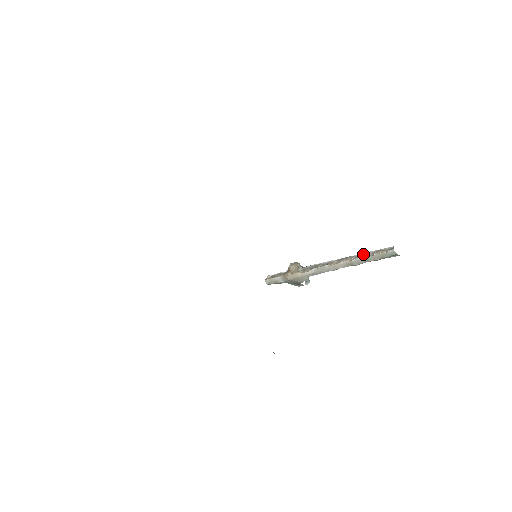
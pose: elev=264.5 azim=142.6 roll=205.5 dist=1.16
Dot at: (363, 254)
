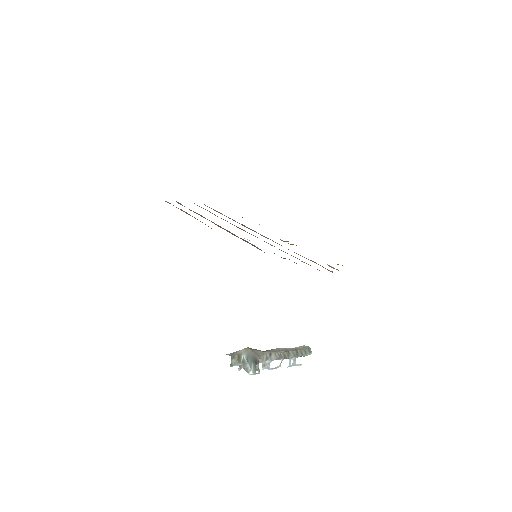
Dot at: occluded
